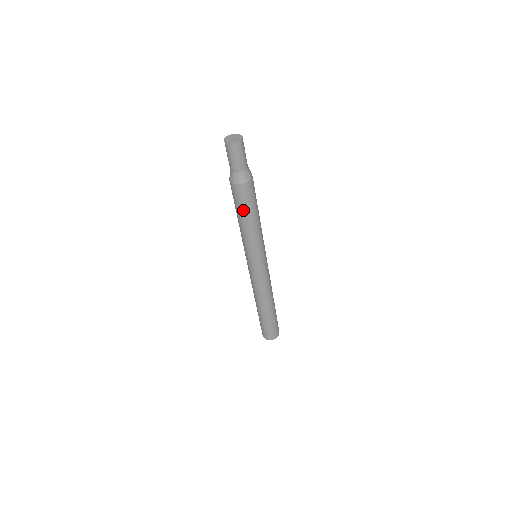
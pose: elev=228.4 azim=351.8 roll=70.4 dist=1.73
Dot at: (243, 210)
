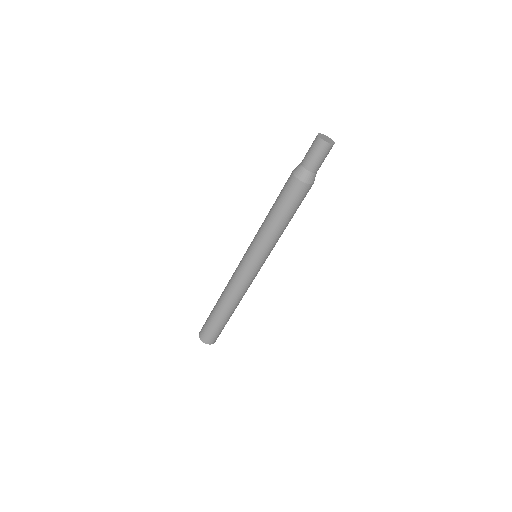
Dot at: (284, 206)
